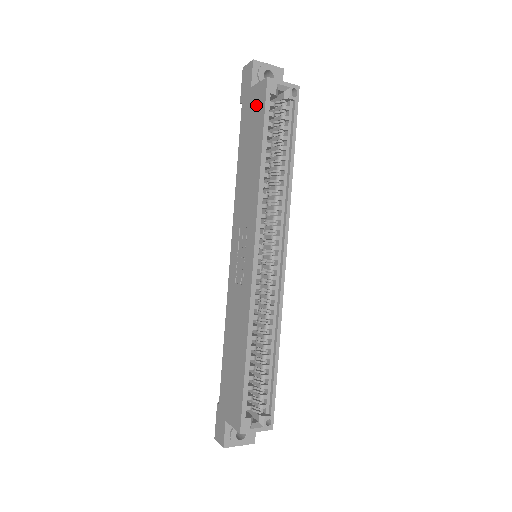
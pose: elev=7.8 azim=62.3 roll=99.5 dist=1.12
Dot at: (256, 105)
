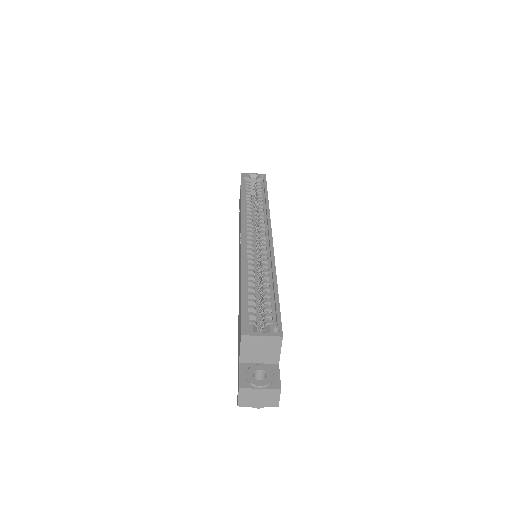
Dot at: occluded
